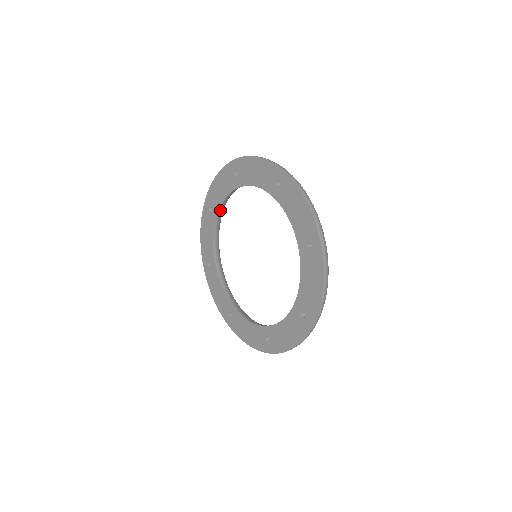
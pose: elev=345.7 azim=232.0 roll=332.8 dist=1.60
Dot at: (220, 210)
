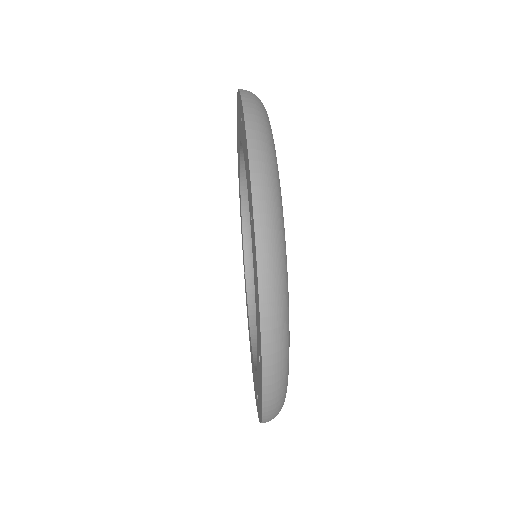
Dot at: occluded
